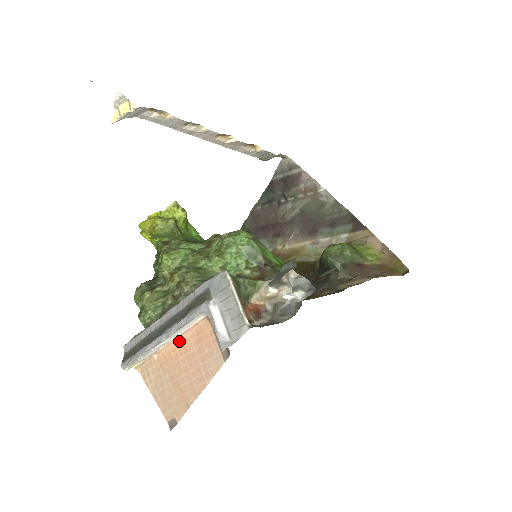
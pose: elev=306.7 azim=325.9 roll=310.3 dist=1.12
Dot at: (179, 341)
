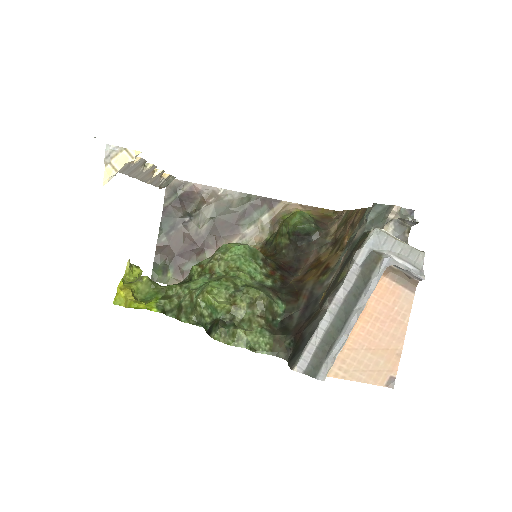
Dot at: (360, 314)
